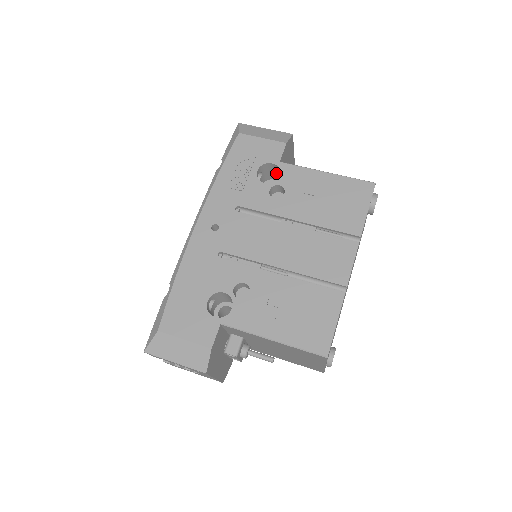
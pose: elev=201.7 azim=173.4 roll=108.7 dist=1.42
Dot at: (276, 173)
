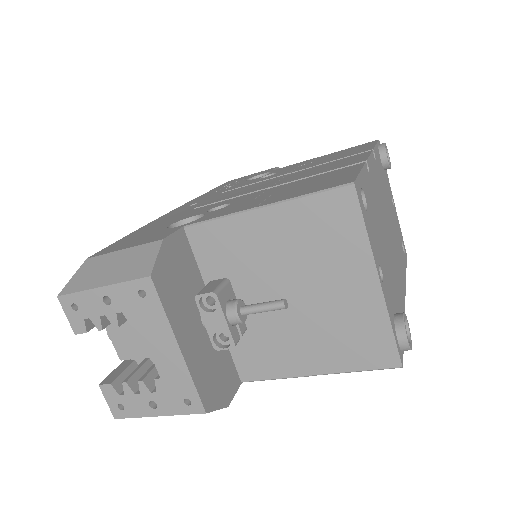
Dot at: occluded
